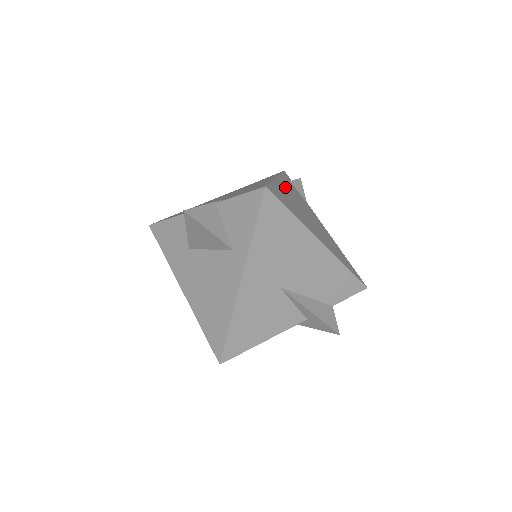
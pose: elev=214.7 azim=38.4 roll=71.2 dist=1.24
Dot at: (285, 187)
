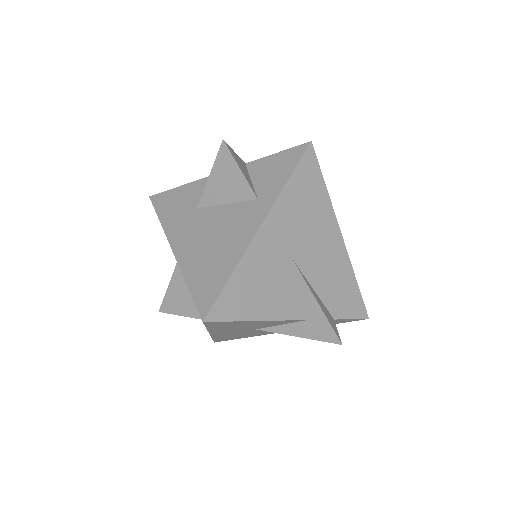
Dot at: occluded
